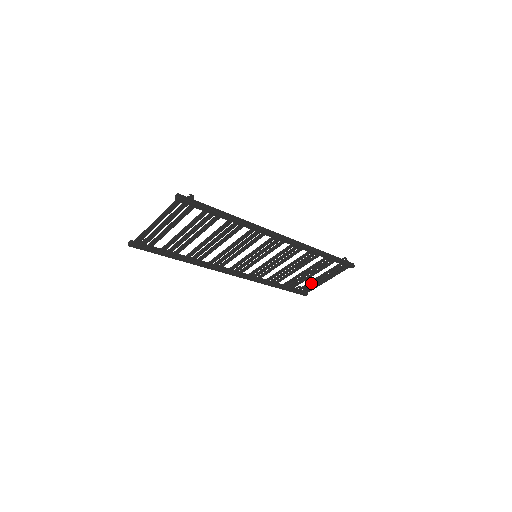
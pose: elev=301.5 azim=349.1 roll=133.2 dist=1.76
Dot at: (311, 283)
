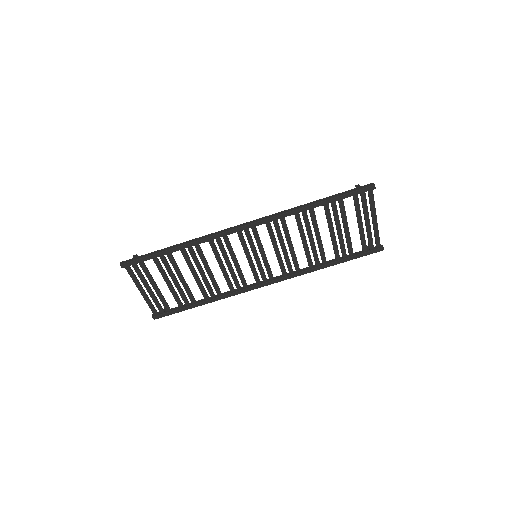
Dot at: (363, 235)
